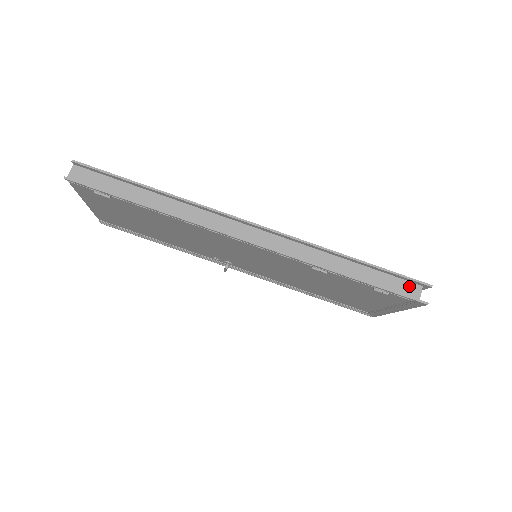
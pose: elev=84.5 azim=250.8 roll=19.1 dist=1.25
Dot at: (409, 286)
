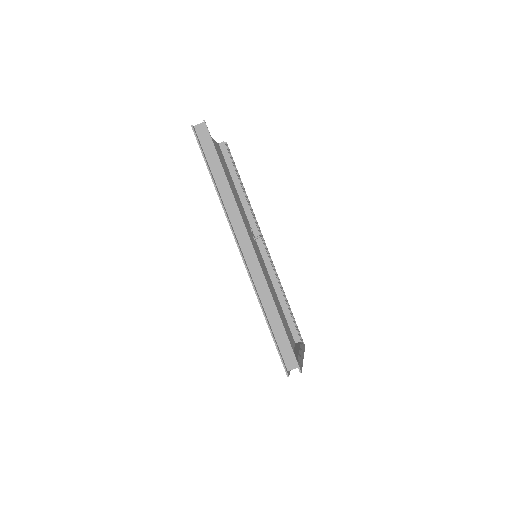
Dot at: (292, 359)
